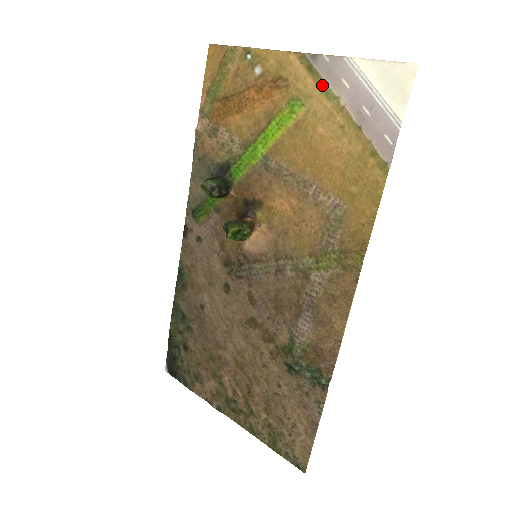
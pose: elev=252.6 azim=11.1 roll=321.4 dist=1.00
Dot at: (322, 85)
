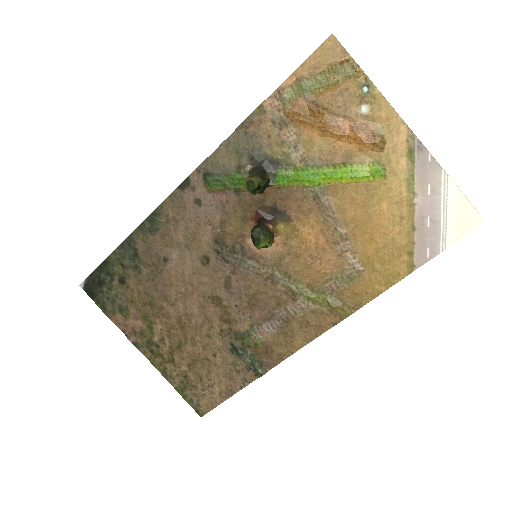
Dot at: (411, 174)
